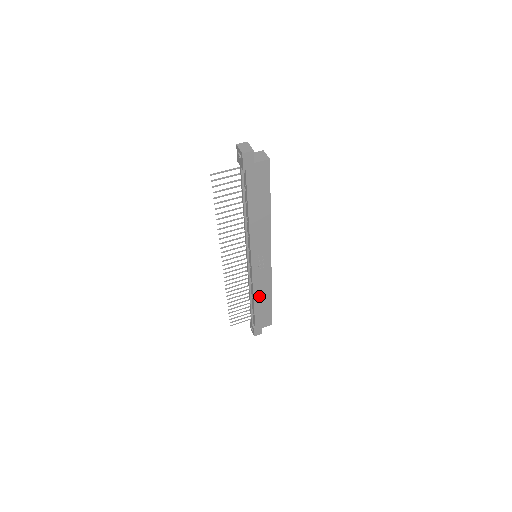
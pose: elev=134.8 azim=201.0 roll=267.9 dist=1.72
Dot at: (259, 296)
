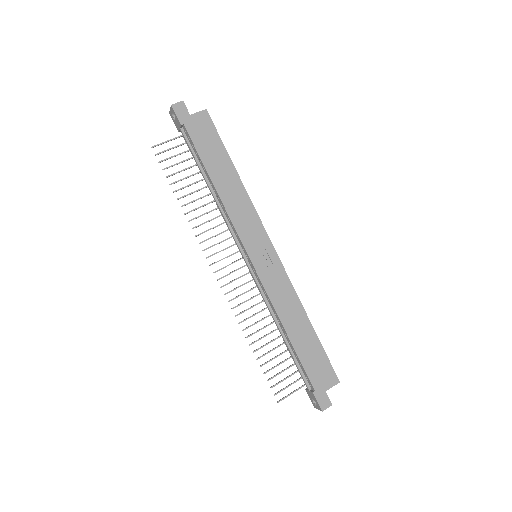
Dot at: (289, 321)
